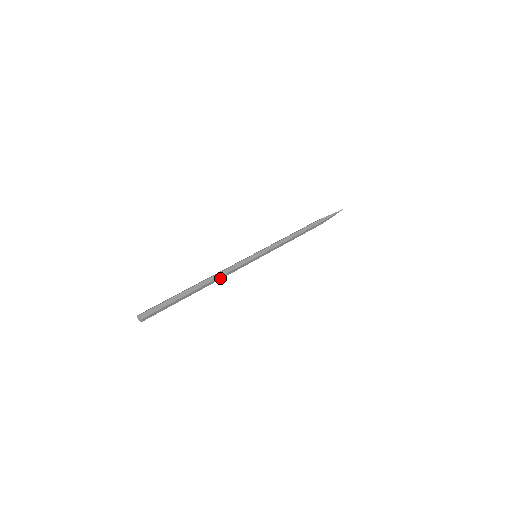
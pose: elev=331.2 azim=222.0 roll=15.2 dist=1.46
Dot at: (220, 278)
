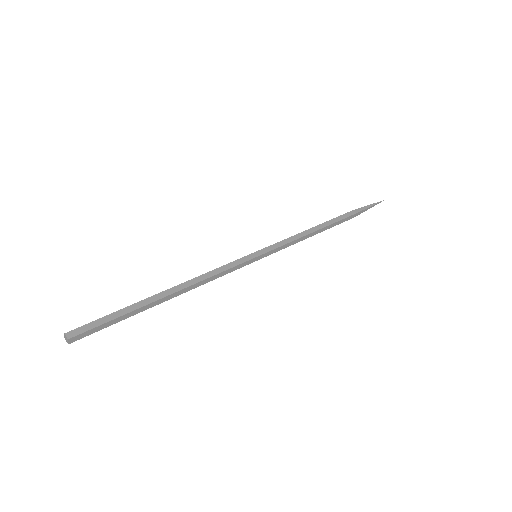
Dot at: (199, 284)
